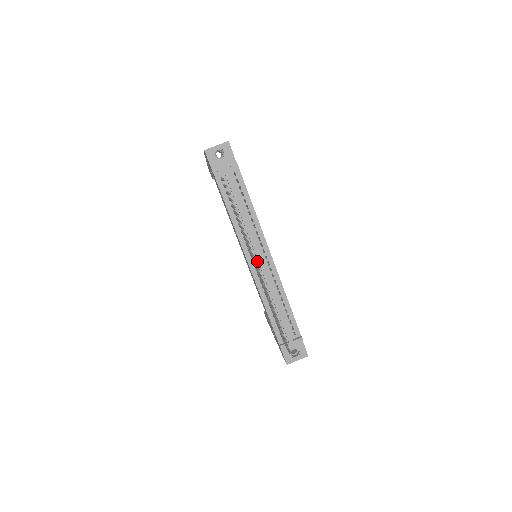
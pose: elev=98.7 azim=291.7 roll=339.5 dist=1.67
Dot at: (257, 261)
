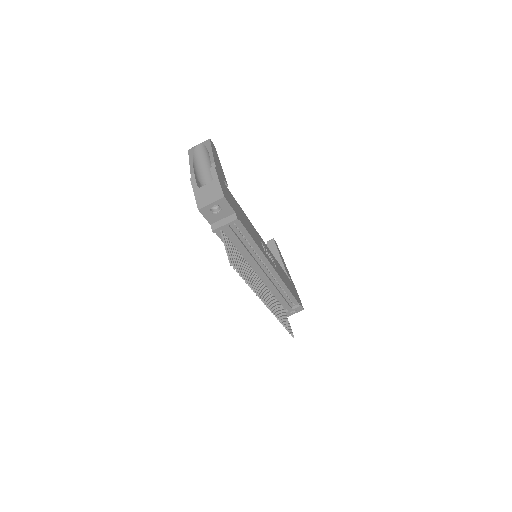
Dot at: (260, 274)
